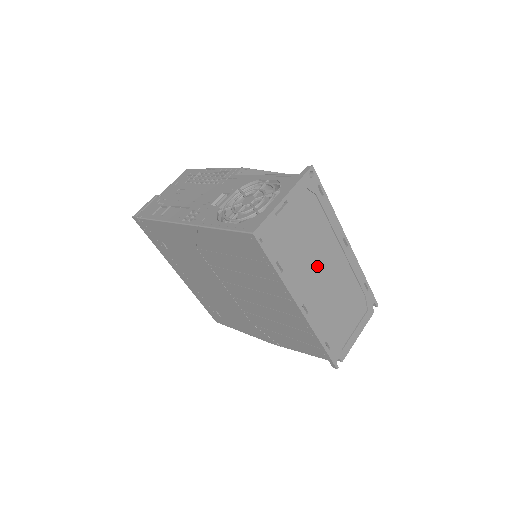
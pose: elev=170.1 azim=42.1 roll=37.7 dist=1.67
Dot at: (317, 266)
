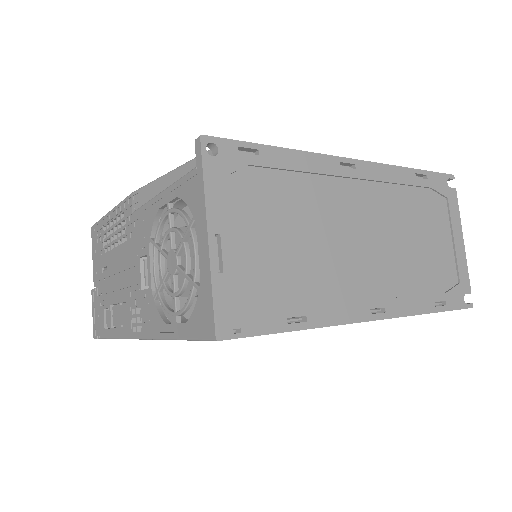
Dot at: (342, 244)
